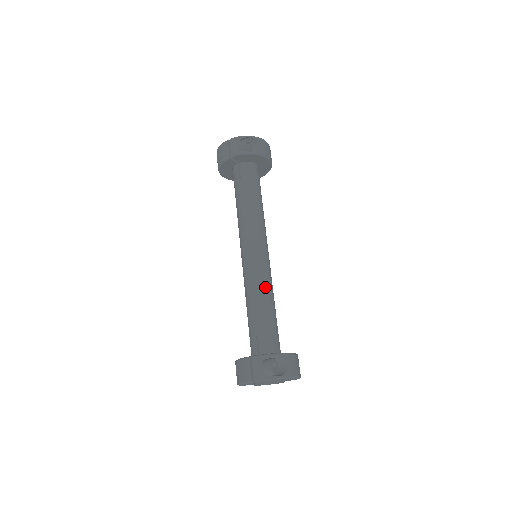
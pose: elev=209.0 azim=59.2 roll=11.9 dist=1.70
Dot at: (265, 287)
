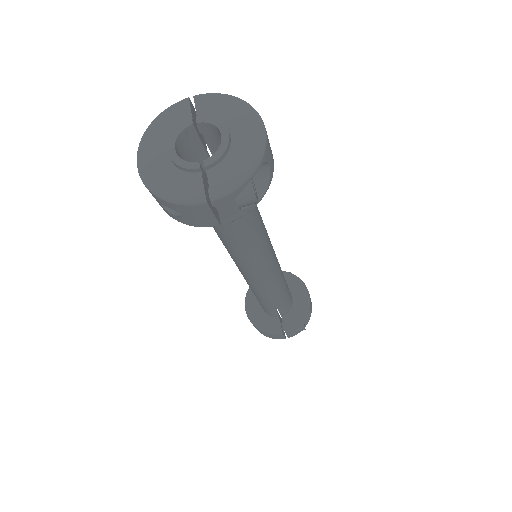
Dot at: occluded
